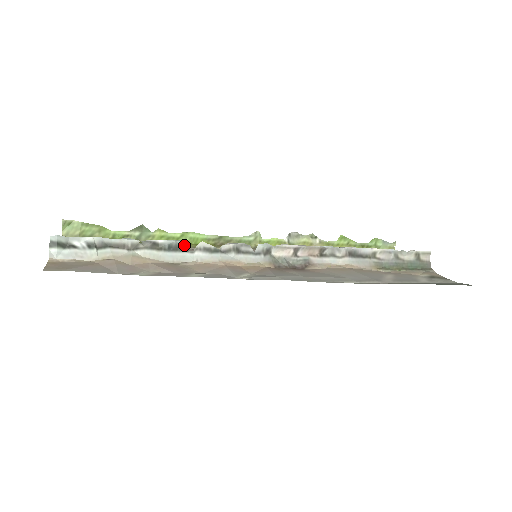
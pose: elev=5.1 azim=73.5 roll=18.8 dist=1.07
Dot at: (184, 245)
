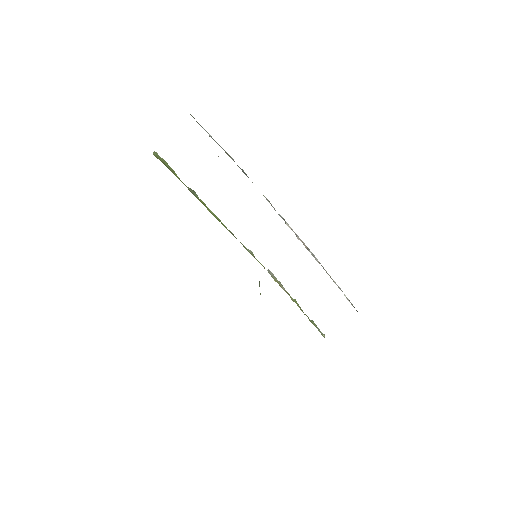
Dot at: (247, 176)
